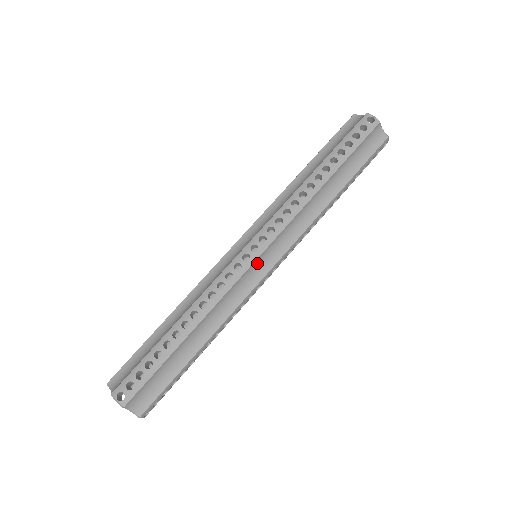
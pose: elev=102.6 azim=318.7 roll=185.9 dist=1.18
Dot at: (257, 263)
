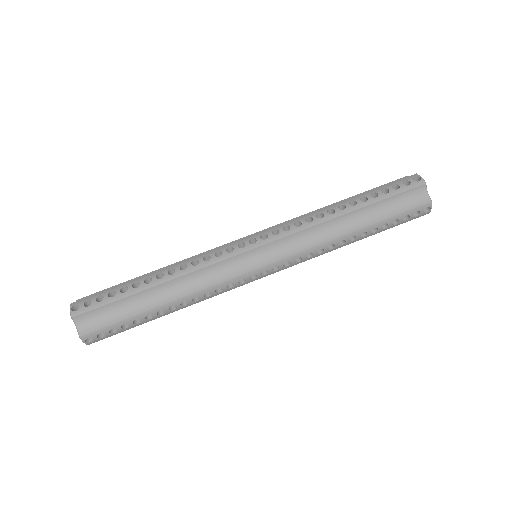
Dot at: (249, 255)
